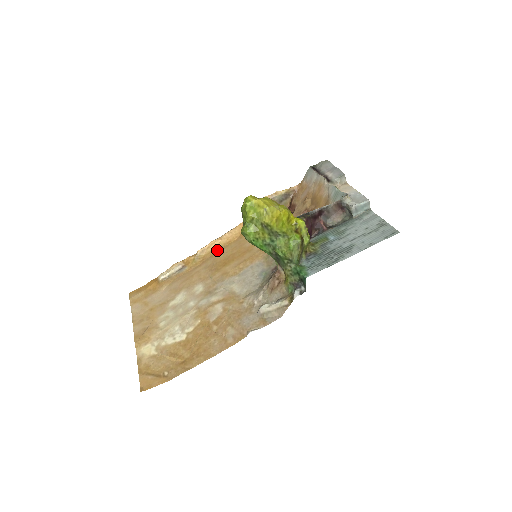
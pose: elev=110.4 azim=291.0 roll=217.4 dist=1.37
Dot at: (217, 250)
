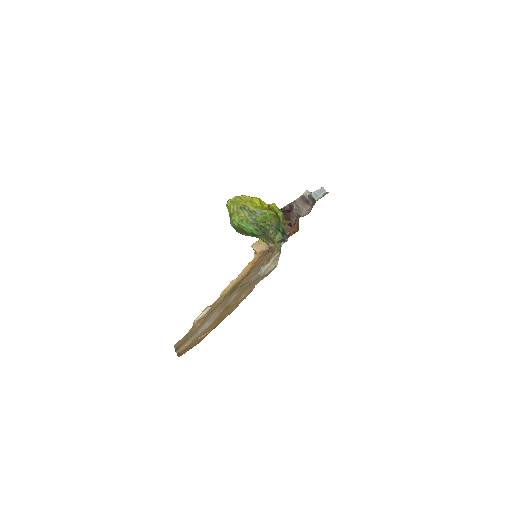
Dot at: occluded
